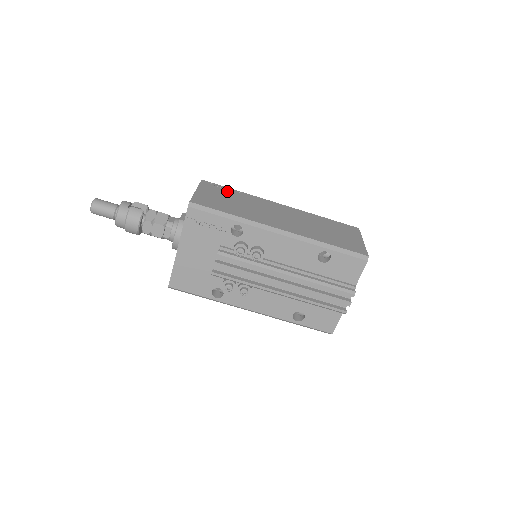
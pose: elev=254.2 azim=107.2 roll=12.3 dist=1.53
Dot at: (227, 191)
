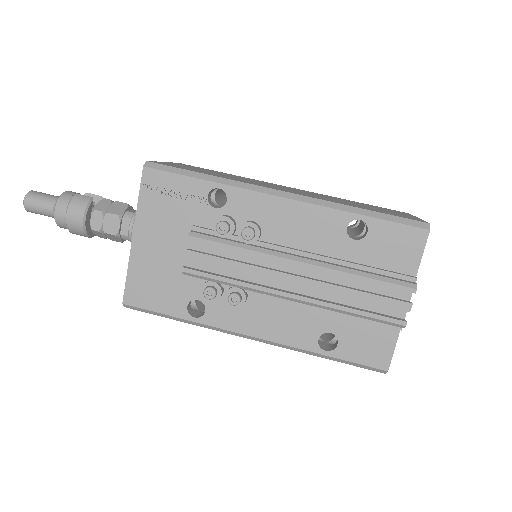
Dot at: occluded
